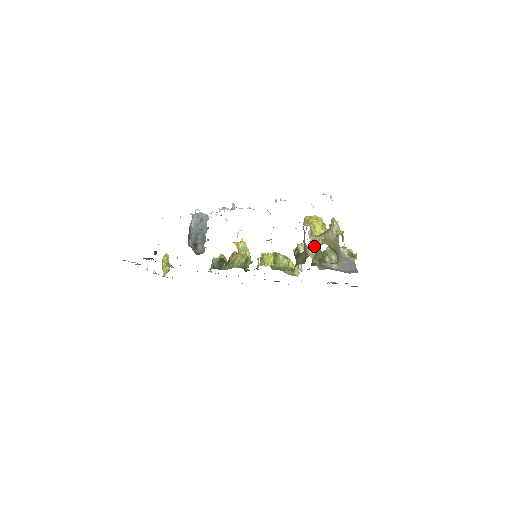
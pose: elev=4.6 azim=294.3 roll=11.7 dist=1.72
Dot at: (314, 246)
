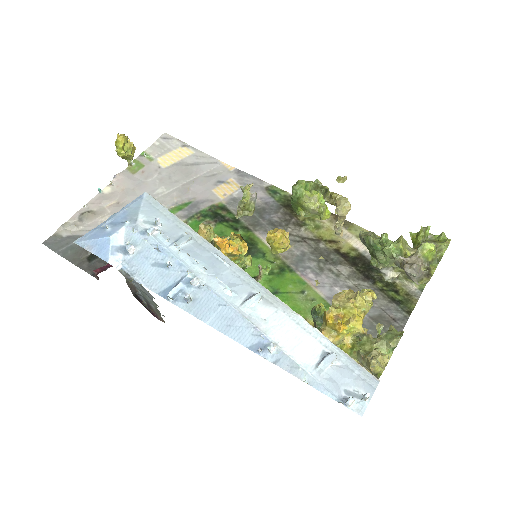
Dot at: occluded
